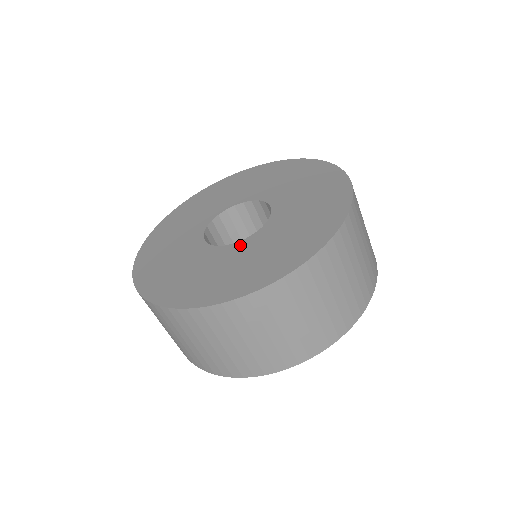
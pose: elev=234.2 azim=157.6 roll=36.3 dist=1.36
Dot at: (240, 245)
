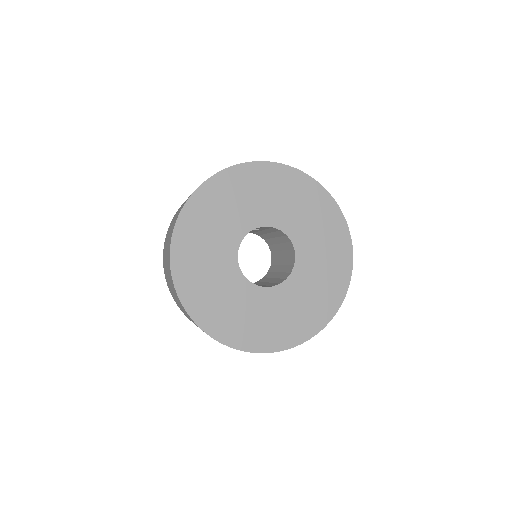
Dot at: (293, 280)
